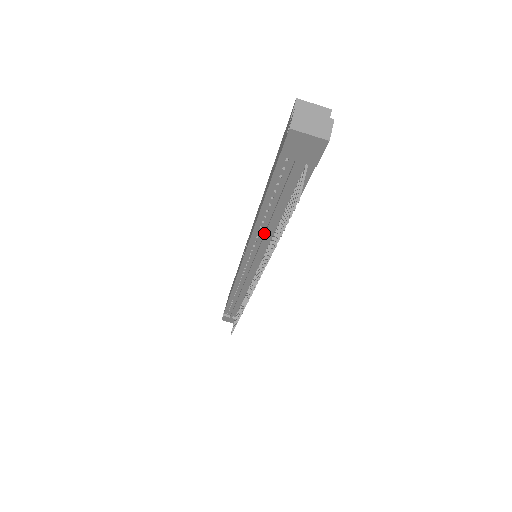
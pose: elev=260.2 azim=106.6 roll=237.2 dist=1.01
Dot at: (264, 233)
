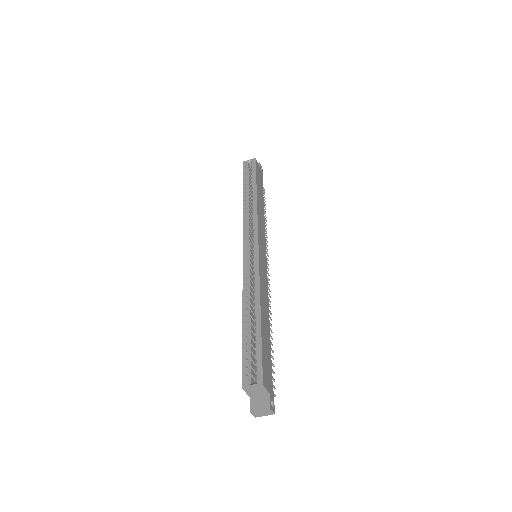
Dot at: occluded
